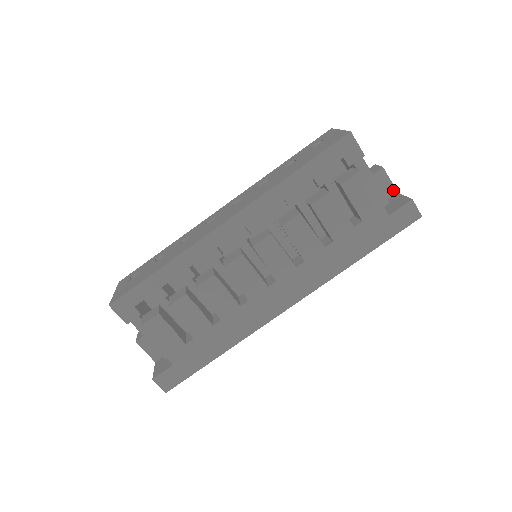
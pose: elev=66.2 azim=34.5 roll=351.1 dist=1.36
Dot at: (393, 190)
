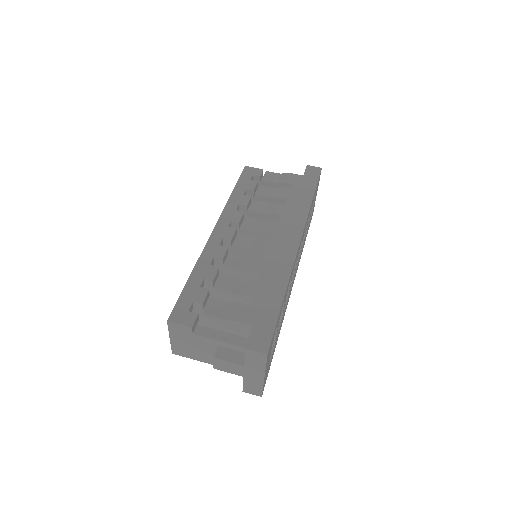
Dot at: occluded
